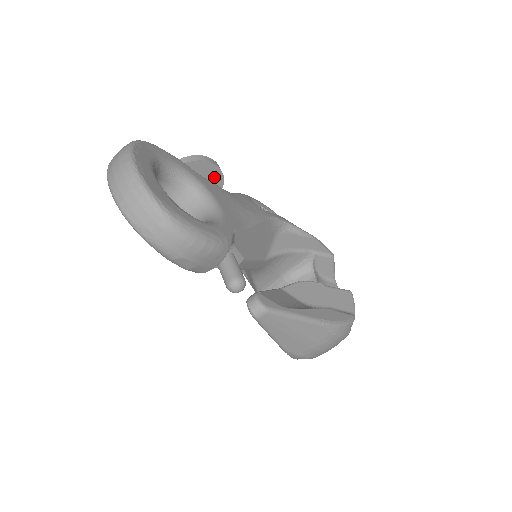
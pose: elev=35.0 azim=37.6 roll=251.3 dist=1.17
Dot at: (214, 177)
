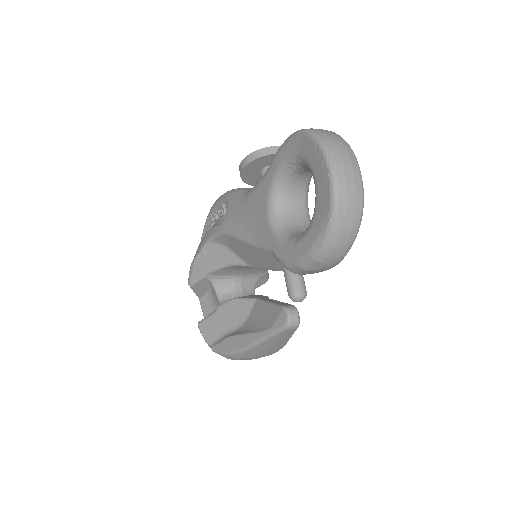
Dot at: occluded
